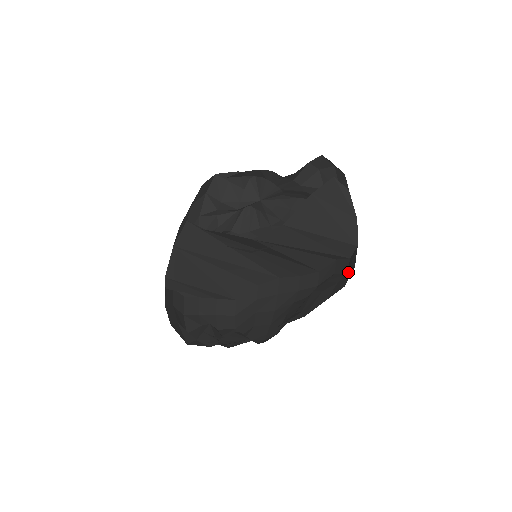
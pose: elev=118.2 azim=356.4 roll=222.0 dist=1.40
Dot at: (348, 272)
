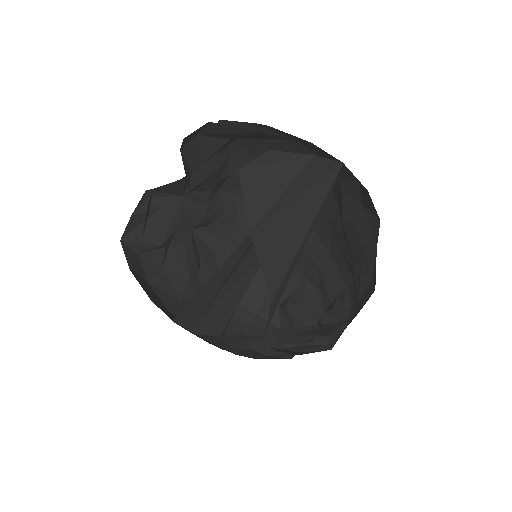
Dot at: (359, 184)
